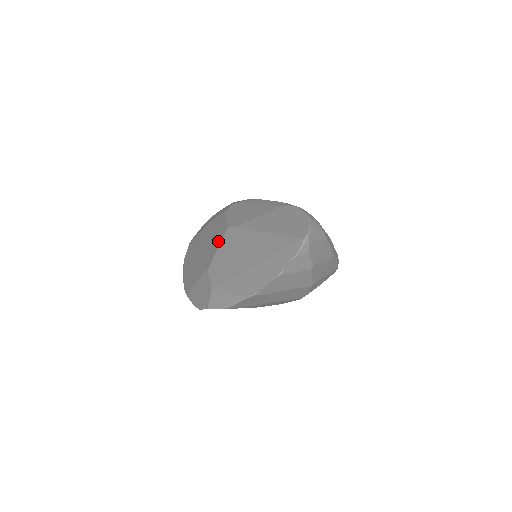
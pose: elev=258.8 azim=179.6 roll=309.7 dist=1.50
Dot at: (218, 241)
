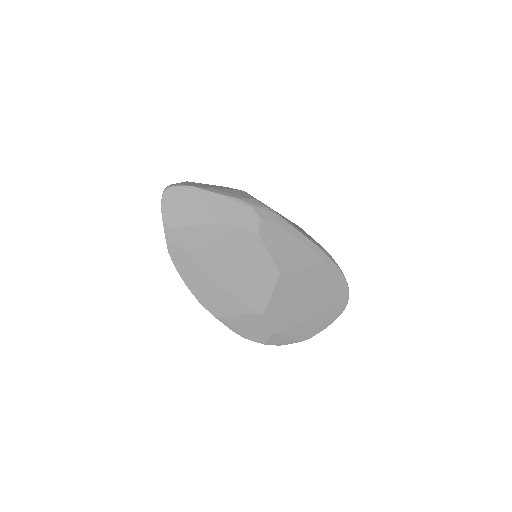
Dot at: (268, 284)
